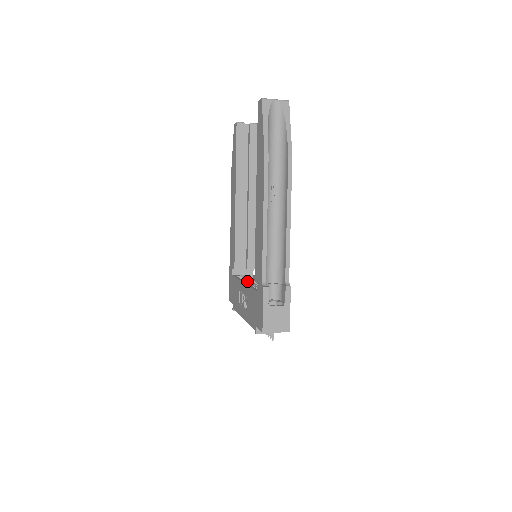
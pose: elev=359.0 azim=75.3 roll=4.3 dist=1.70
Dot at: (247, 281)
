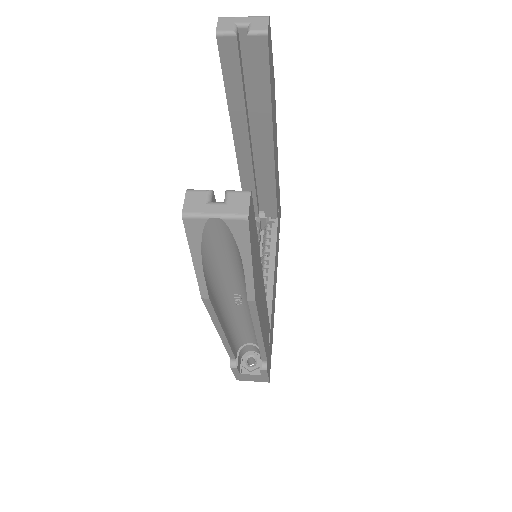
Dot at: (265, 226)
